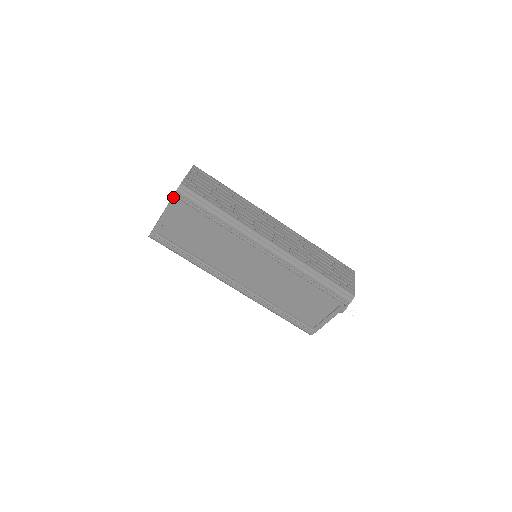
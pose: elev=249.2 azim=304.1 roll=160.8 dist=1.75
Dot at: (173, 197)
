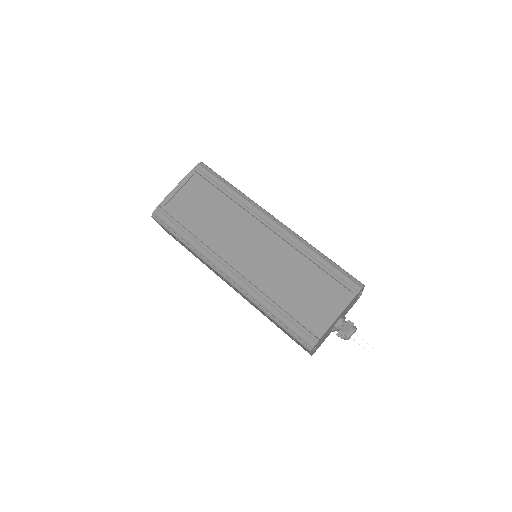
Dot at: (193, 169)
